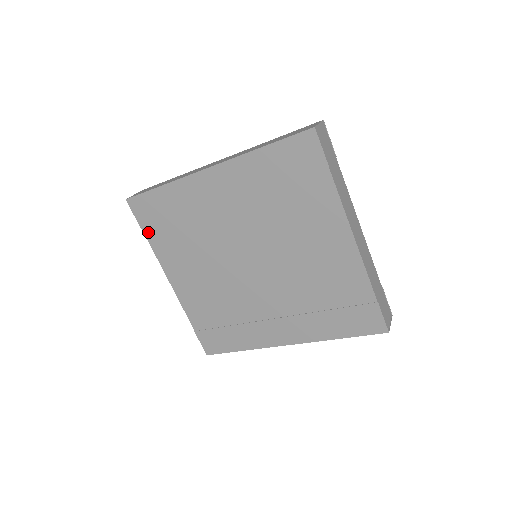
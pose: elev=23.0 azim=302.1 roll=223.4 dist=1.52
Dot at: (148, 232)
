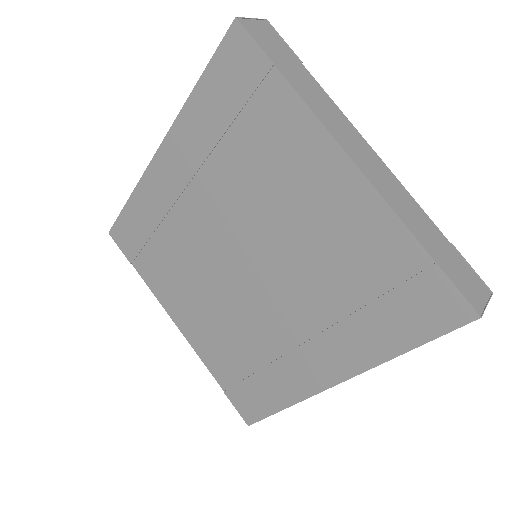
Dot at: (138, 266)
